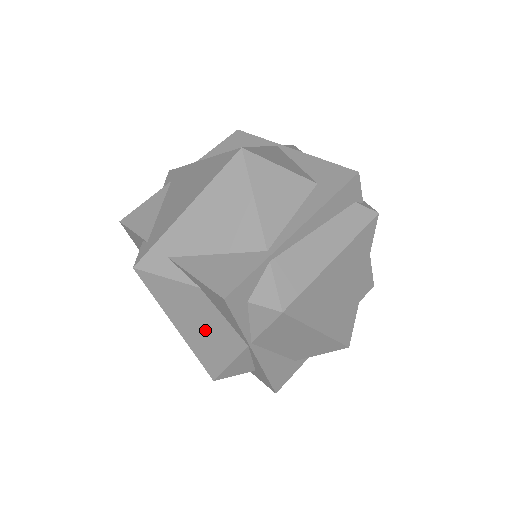
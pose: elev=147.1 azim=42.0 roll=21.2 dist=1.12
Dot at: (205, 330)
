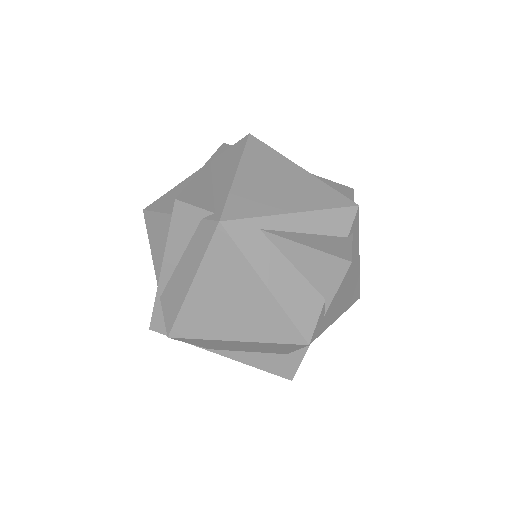
Dot at: occluded
